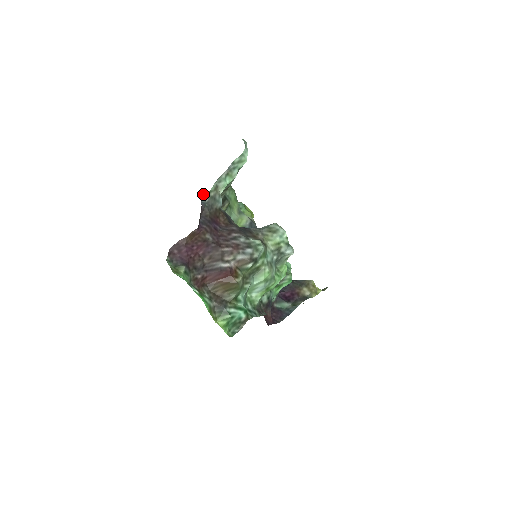
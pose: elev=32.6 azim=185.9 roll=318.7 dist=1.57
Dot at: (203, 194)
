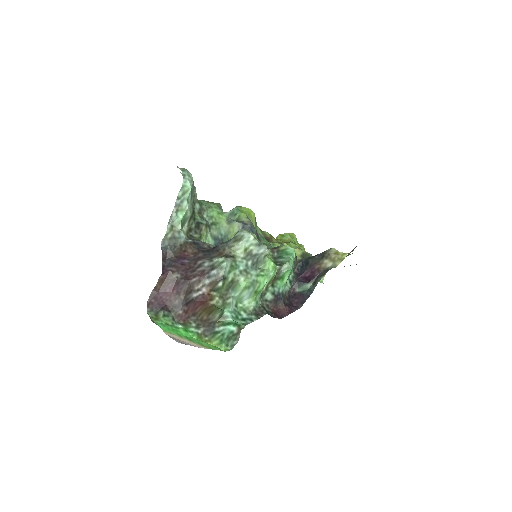
Dot at: (162, 240)
